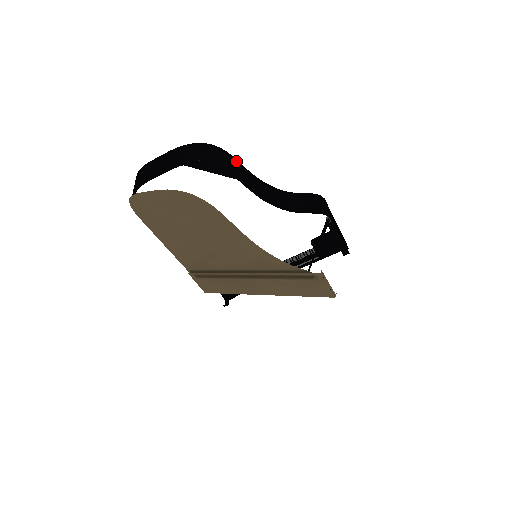
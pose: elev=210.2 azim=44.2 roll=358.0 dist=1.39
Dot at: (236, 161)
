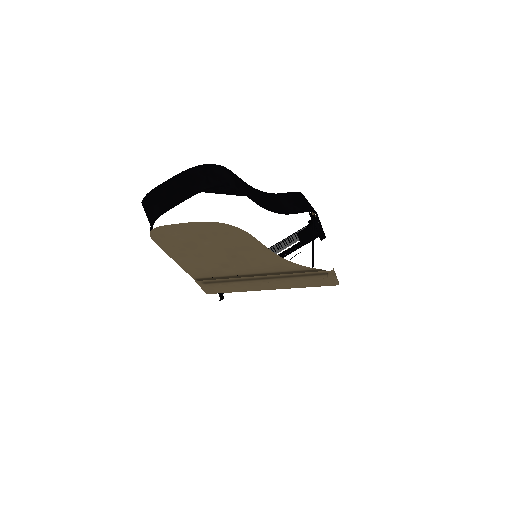
Dot at: (236, 176)
